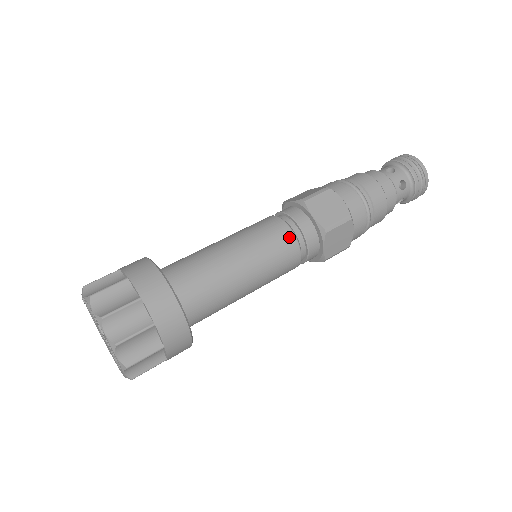
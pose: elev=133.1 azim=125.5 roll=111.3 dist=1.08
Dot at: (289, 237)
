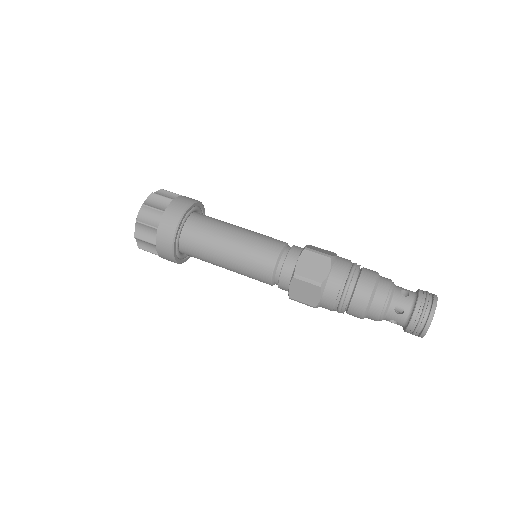
Dot at: (272, 259)
